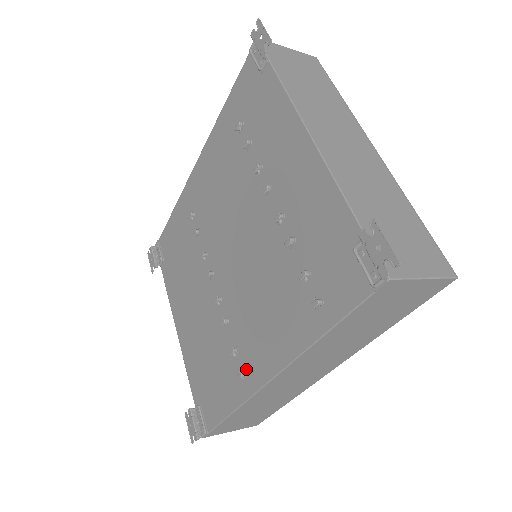
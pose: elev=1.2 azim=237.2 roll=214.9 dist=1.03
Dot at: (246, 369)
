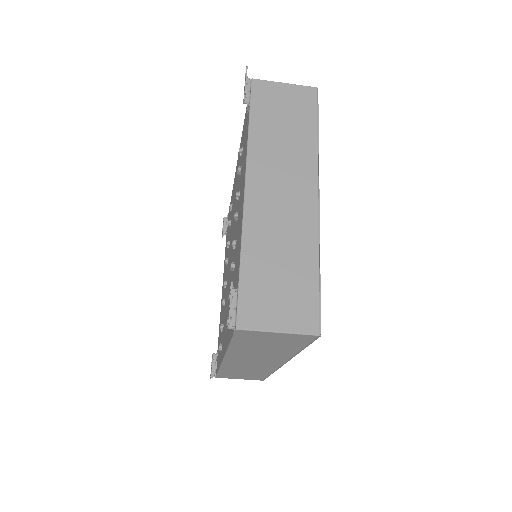
Dot at: (222, 344)
